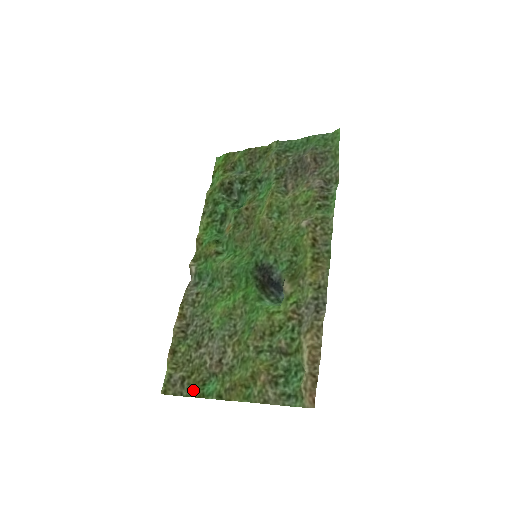
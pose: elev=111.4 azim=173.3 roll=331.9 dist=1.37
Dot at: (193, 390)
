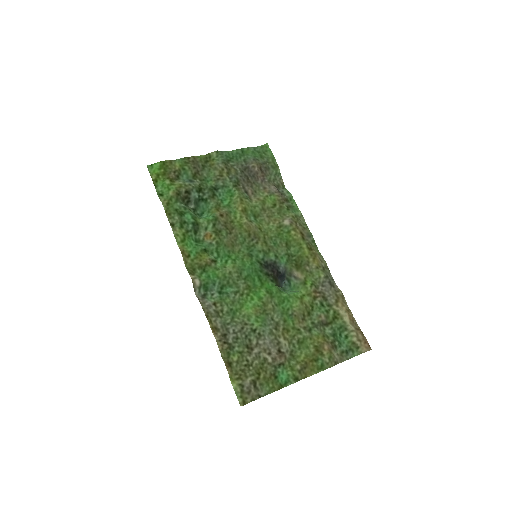
Dot at: (270, 386)
